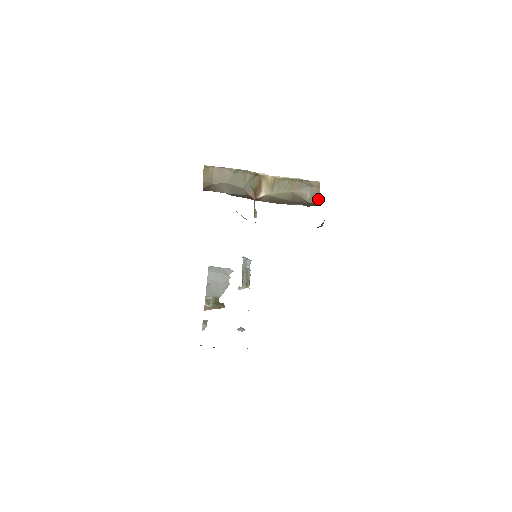
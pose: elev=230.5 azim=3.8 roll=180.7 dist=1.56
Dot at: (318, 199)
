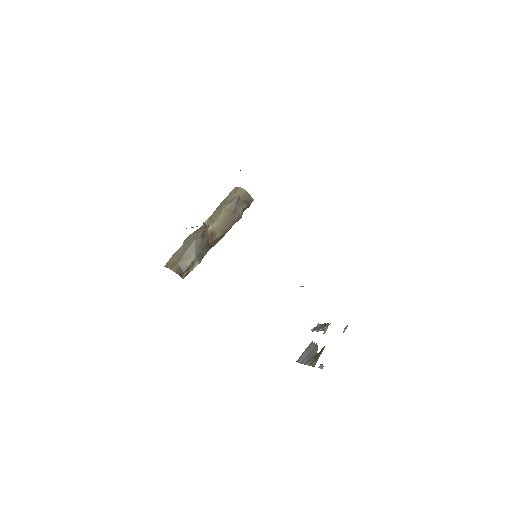
Dot at: (243, 190)
